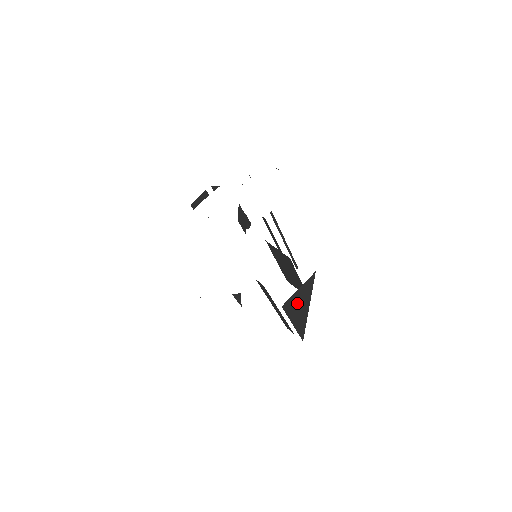
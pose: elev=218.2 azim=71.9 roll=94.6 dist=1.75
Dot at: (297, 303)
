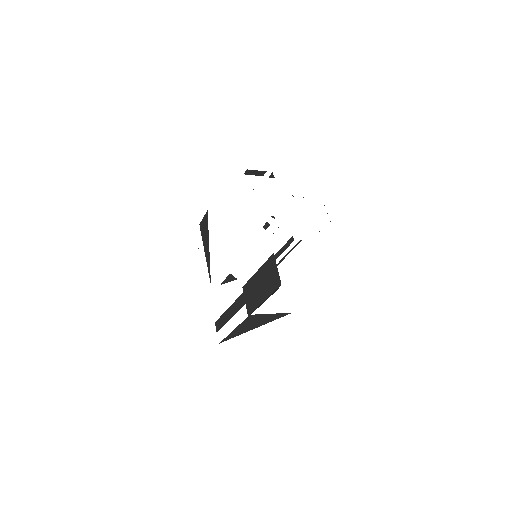
Dot at: (257, 320)
